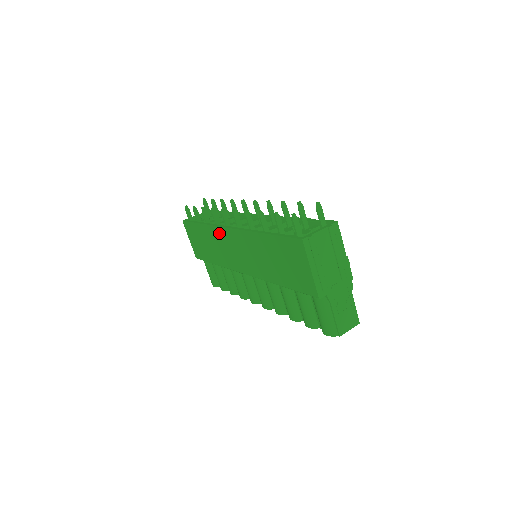
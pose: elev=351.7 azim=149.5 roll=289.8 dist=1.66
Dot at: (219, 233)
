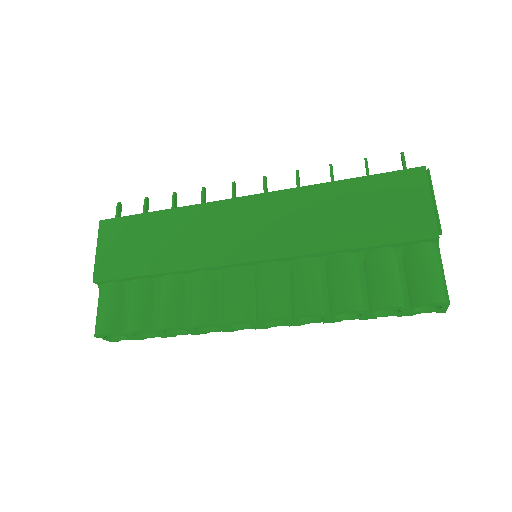
Dot at: (214, 210)
